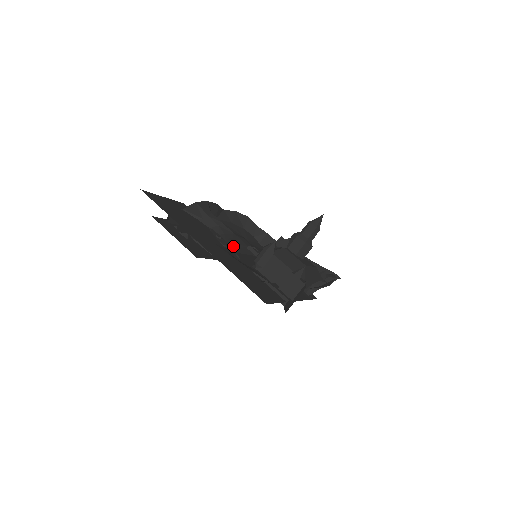
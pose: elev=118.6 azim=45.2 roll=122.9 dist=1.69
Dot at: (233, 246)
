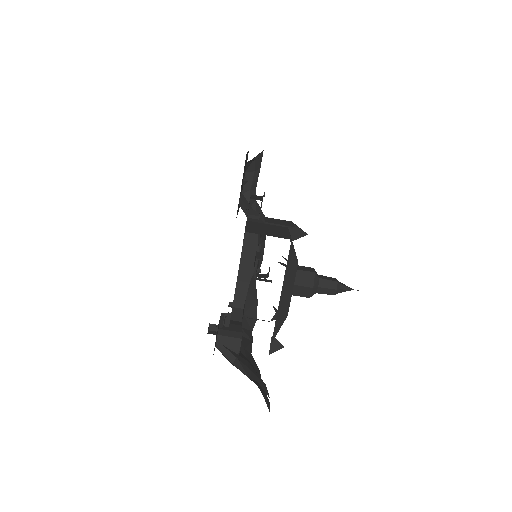
Dot at: occluded
